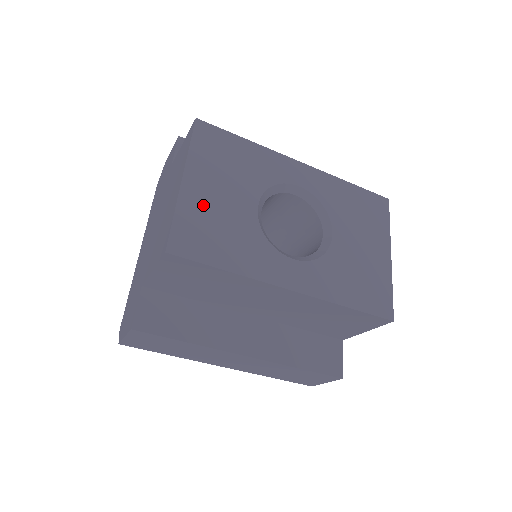
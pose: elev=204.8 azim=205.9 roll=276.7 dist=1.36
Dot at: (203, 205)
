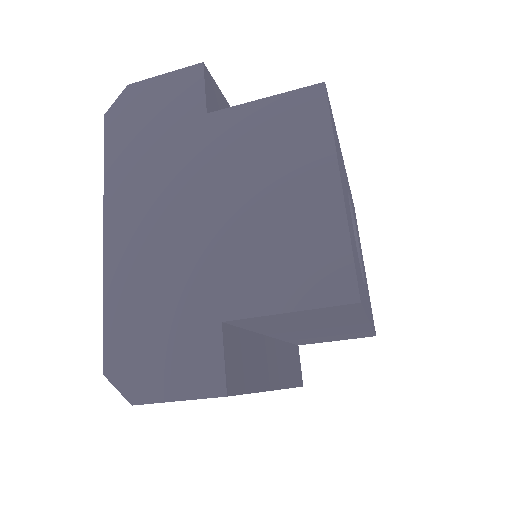
Dot at: occluded
